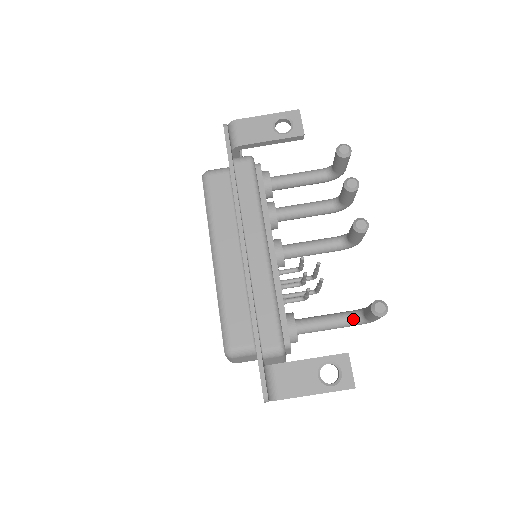
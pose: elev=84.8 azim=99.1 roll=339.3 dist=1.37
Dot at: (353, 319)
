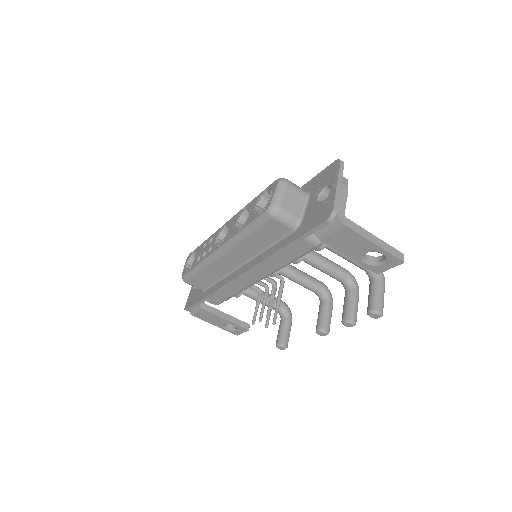
Dot at: occluded
